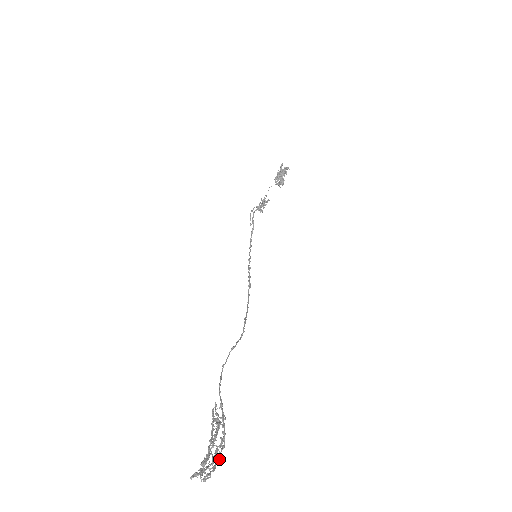
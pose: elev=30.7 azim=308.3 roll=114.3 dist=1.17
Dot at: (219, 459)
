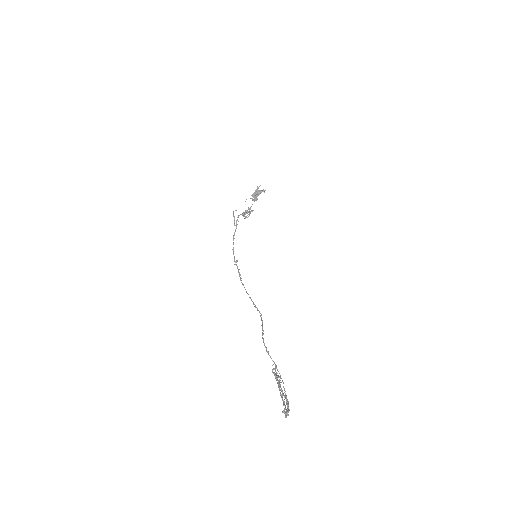
Dot at: occluded
